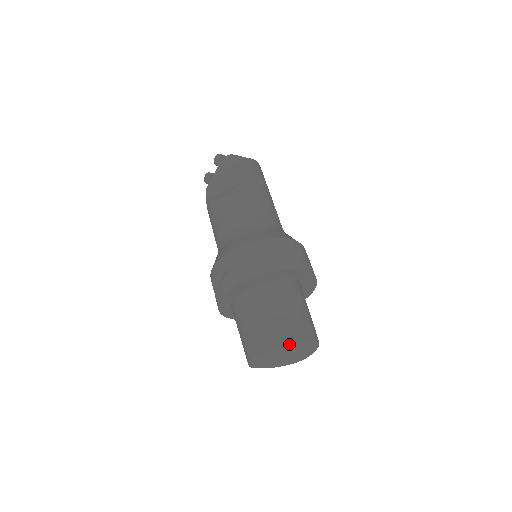
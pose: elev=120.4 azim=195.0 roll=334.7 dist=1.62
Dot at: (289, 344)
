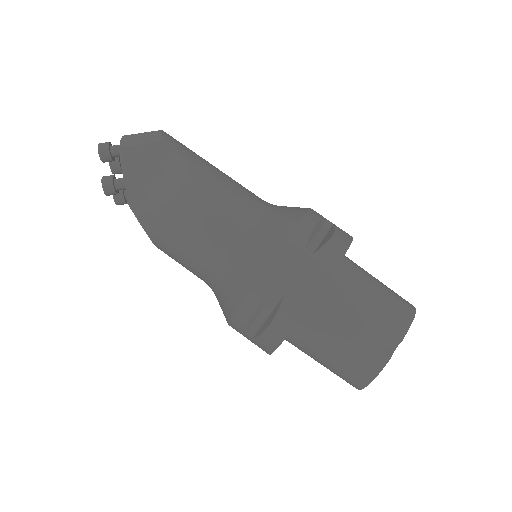
Dot at: (405, 331)
